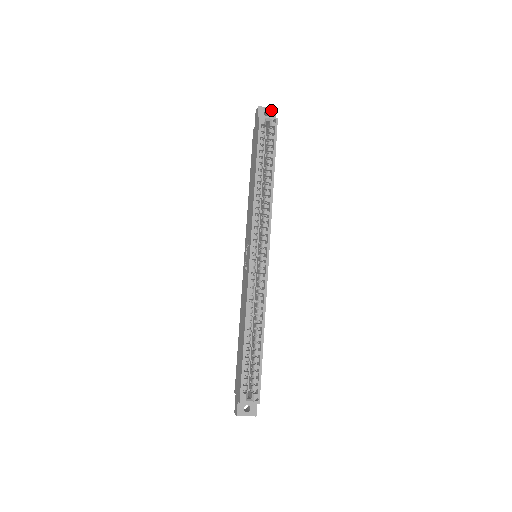
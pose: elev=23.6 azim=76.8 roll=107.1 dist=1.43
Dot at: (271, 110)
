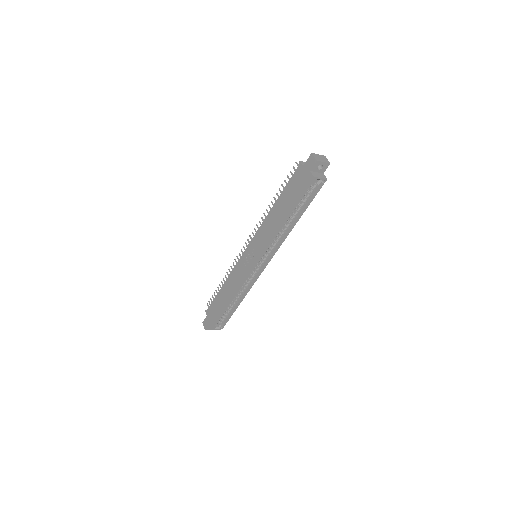
Dot at: (325, 164)
